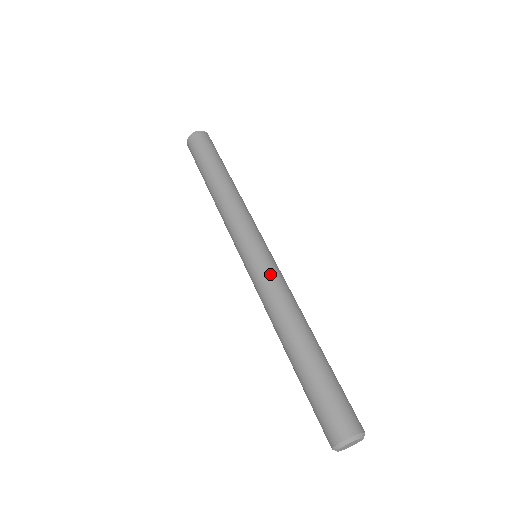
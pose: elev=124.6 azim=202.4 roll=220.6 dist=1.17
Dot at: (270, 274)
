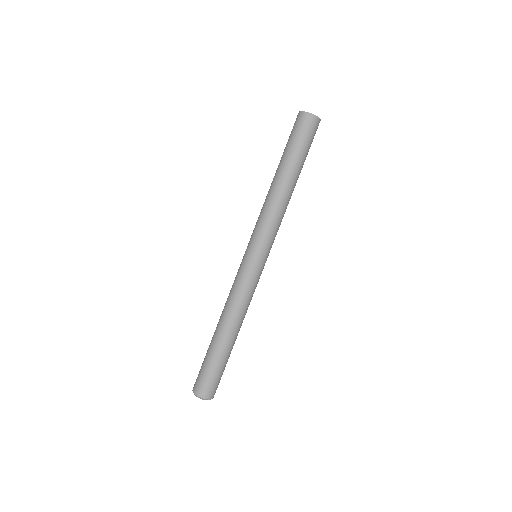
Dot at: (241, 280)
